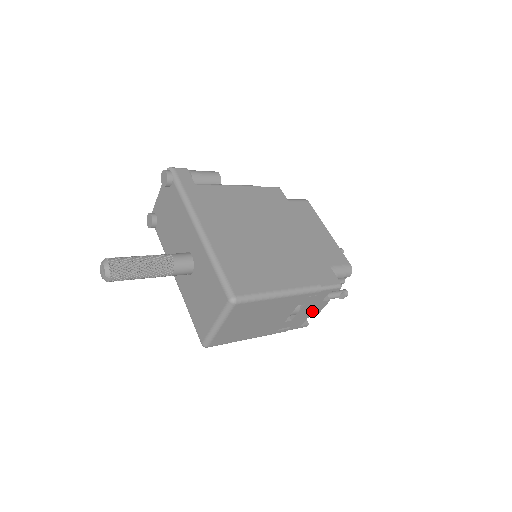
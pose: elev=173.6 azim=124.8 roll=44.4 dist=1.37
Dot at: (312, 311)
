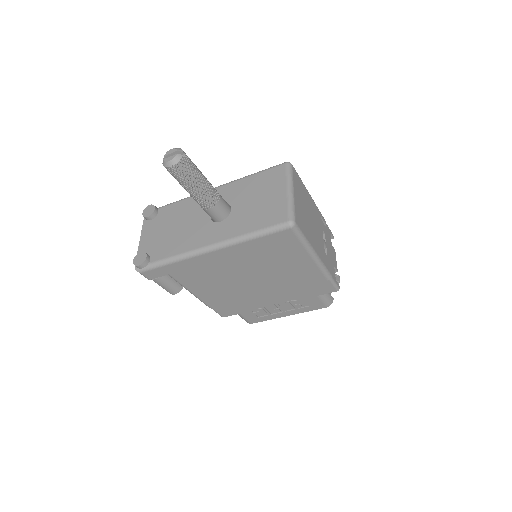
Dot at: (332, 257)
